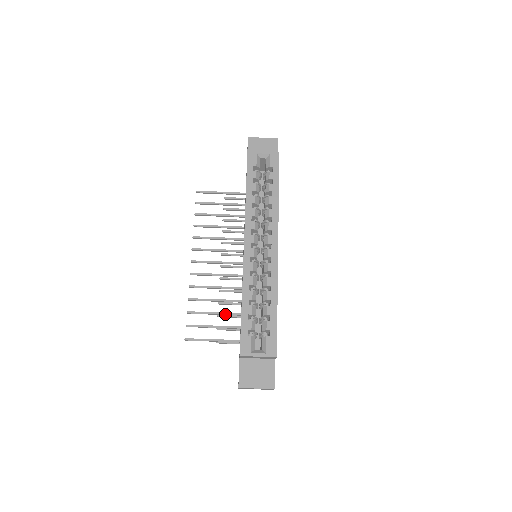
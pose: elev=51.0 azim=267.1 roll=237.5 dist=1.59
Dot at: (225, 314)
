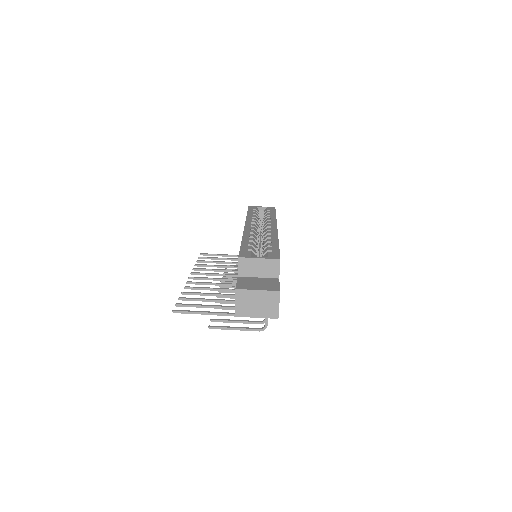
Dot at: (221, 300)
